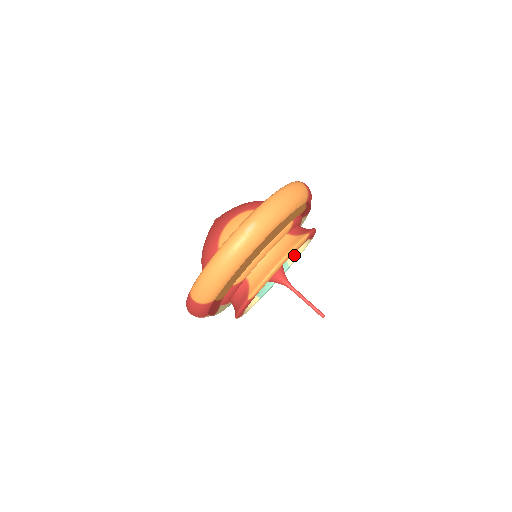
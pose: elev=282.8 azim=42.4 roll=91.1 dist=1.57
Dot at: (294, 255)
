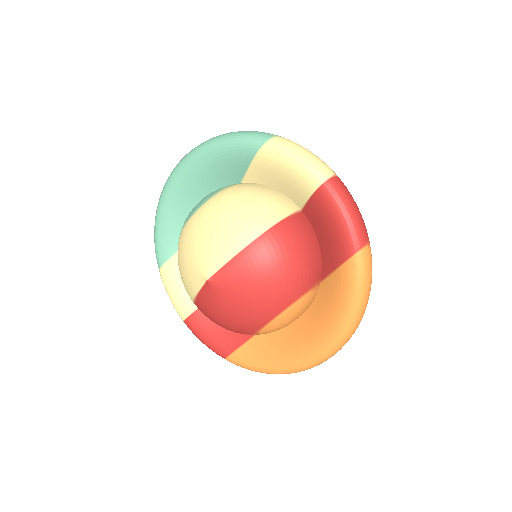
Dot at: occluded
